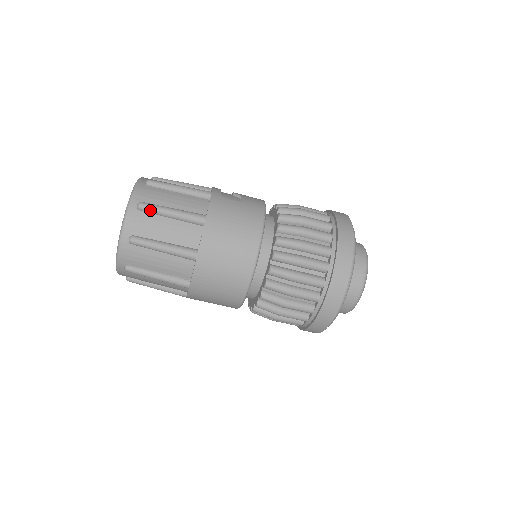
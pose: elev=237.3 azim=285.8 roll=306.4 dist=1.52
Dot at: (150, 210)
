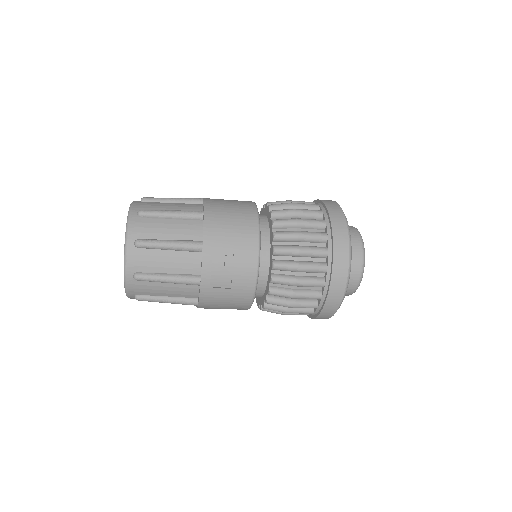
Dot at: occluded
